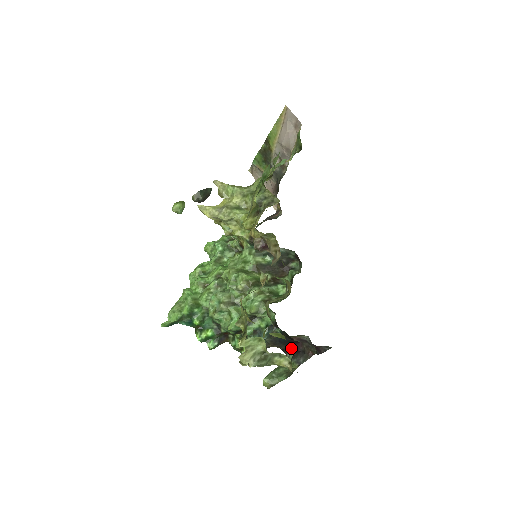
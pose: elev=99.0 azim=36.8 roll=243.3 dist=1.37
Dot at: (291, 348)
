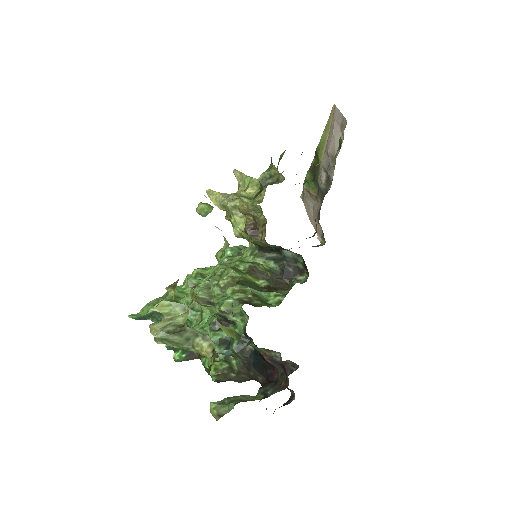
Dot at: (266, 377)
